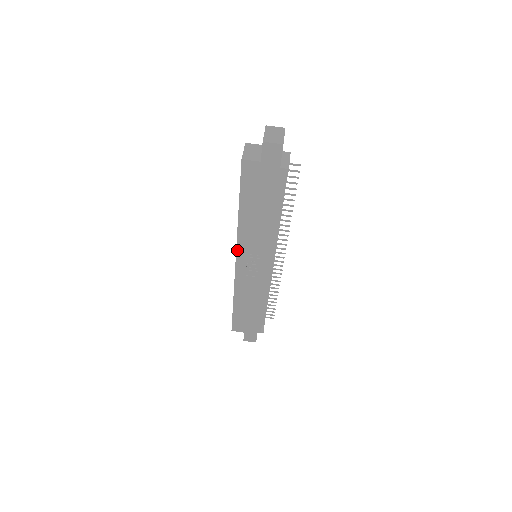
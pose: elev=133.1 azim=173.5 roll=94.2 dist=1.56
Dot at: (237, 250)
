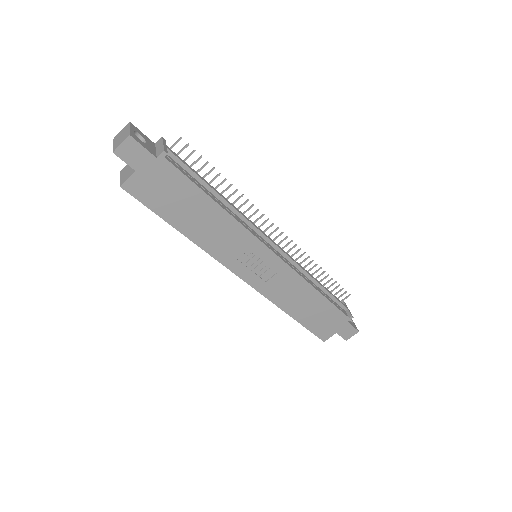
Dot at: (228, 267)
